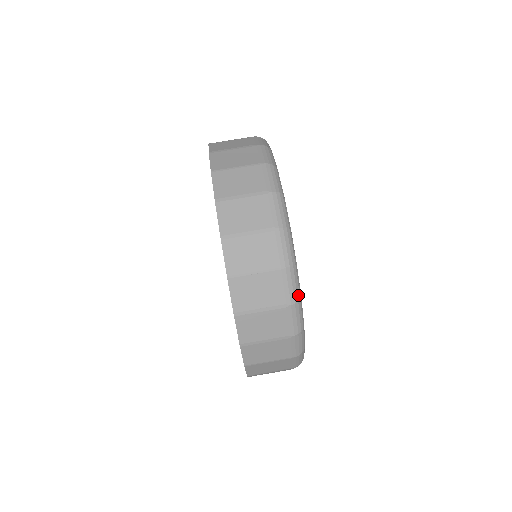
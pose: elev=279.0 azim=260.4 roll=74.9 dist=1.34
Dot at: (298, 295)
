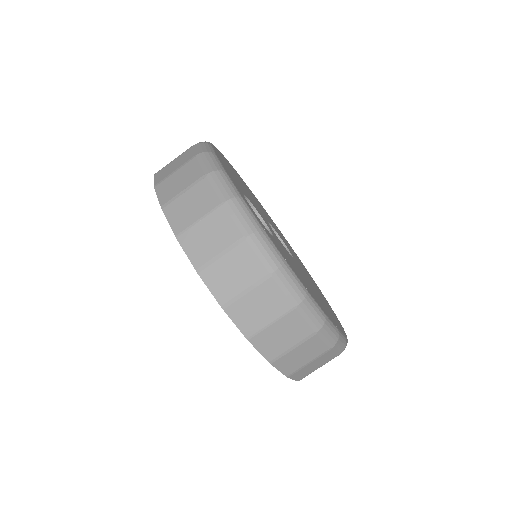
Dot at: (255, 224)
